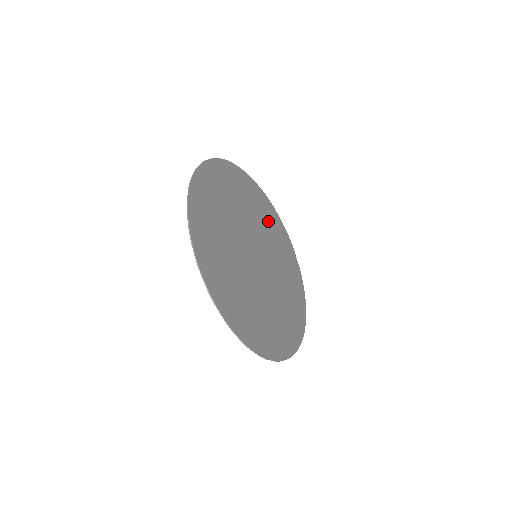
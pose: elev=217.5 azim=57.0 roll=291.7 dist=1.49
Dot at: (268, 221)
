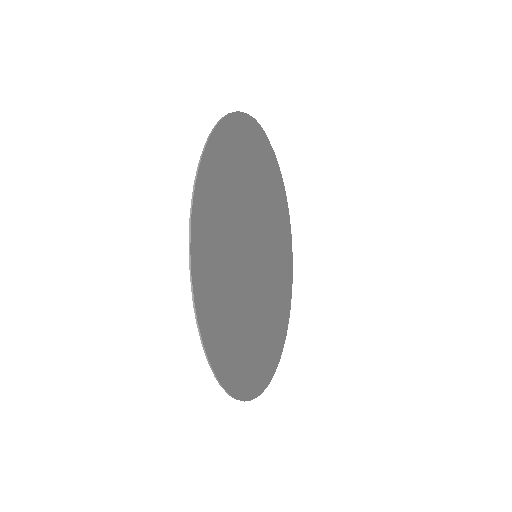
Dot at: (245, 163)
